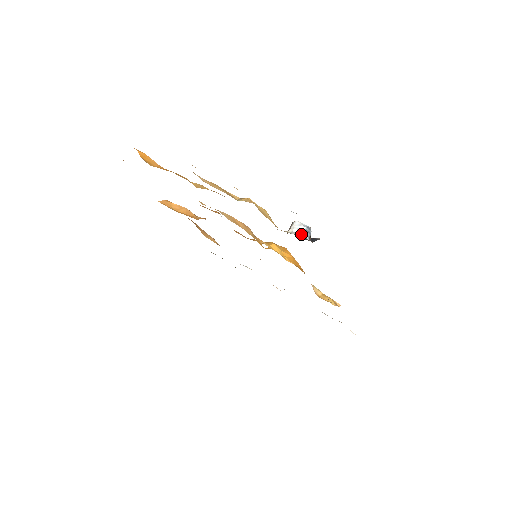
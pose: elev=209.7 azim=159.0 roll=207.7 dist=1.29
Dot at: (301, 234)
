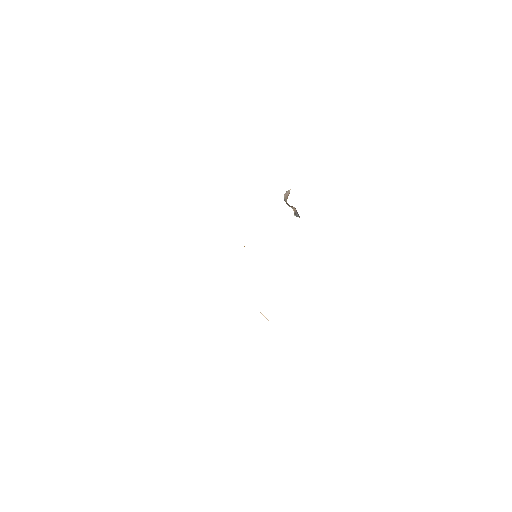
Dot at: occluded
